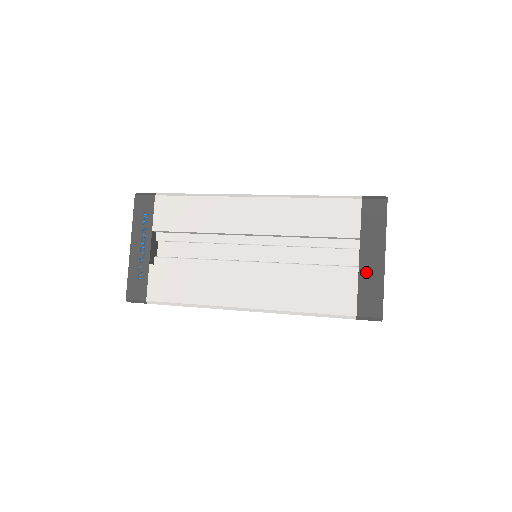
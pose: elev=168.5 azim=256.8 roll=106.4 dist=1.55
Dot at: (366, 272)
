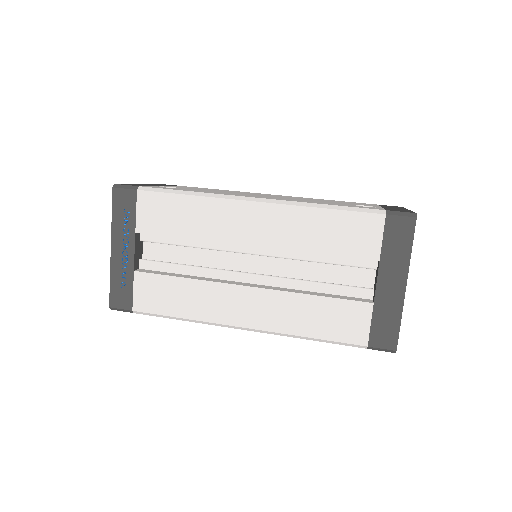
Dot at: (383, 300)
